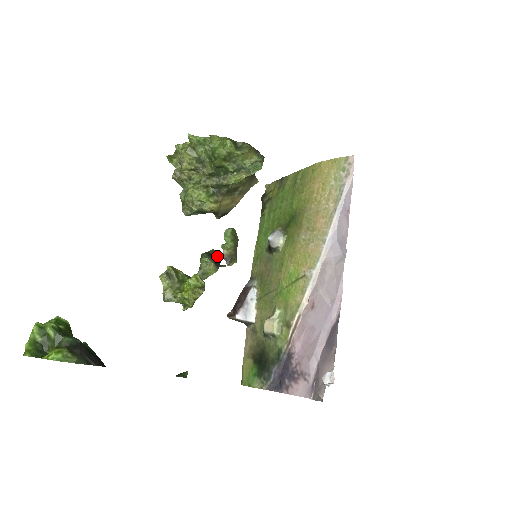
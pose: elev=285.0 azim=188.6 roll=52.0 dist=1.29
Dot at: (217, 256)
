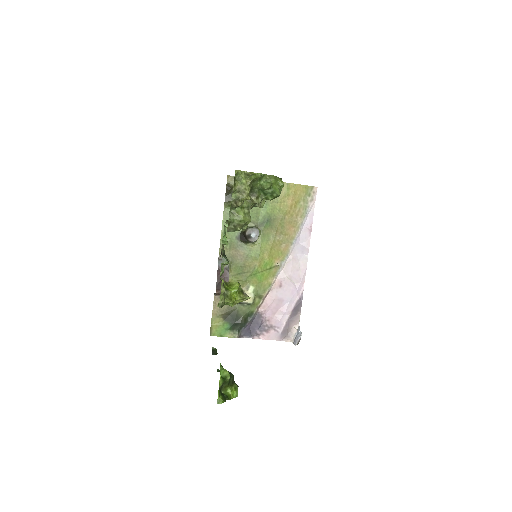
Dot at: occluded
